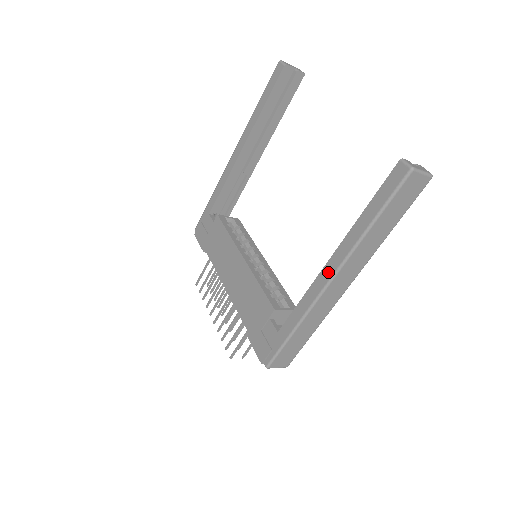
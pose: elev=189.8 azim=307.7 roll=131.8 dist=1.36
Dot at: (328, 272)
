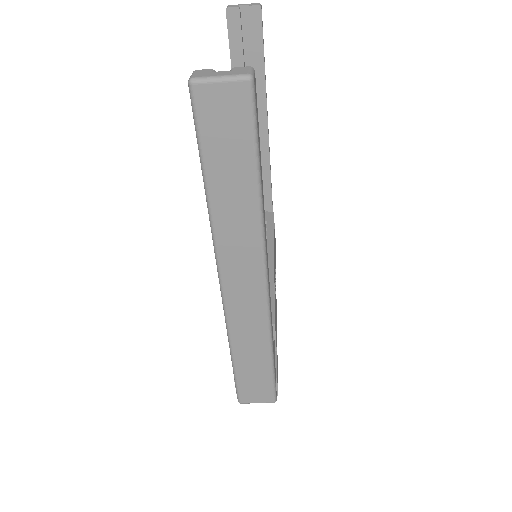
Dot at: occluded
